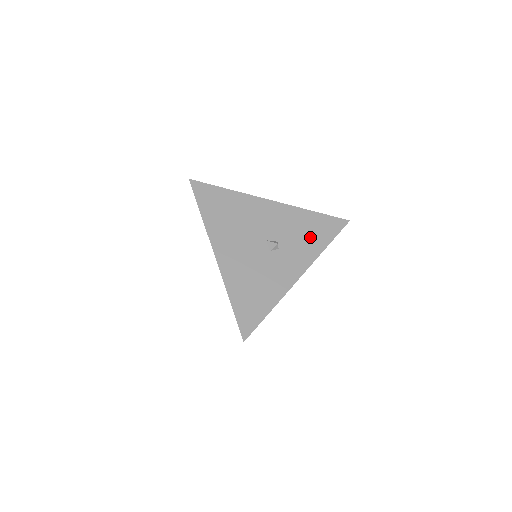
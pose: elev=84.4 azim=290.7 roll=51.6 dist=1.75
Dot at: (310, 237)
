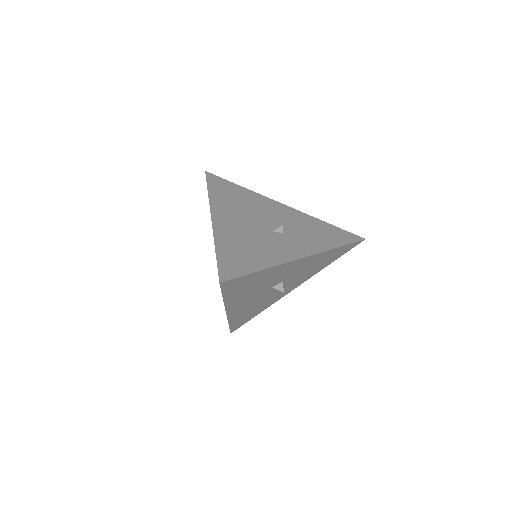
Dot at: (319, 236)
